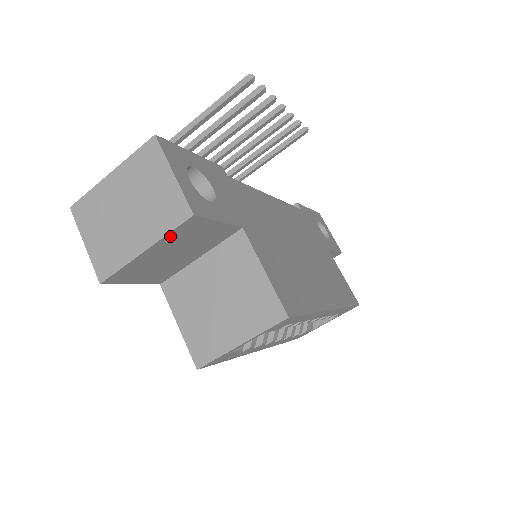
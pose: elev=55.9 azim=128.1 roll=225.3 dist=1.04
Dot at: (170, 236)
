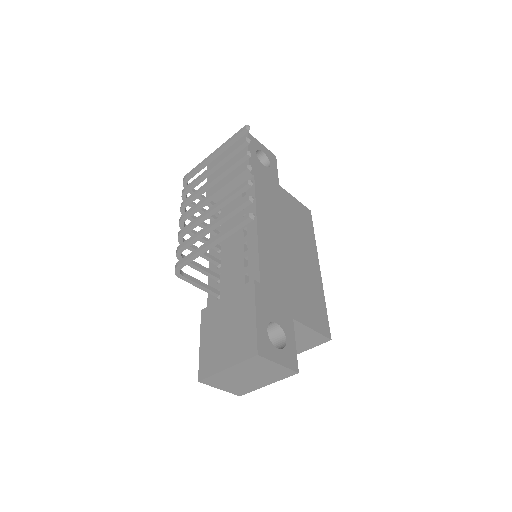
Dot at: occluded
